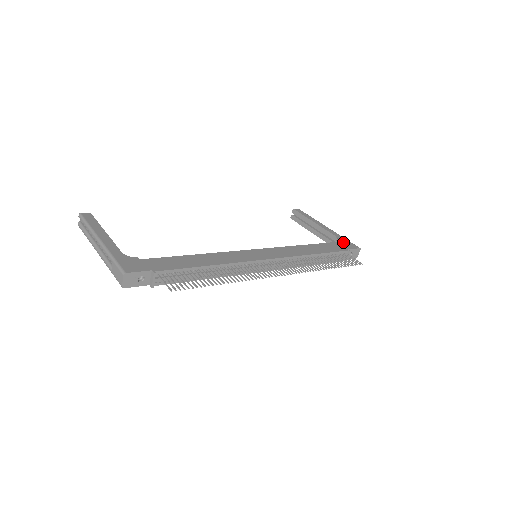
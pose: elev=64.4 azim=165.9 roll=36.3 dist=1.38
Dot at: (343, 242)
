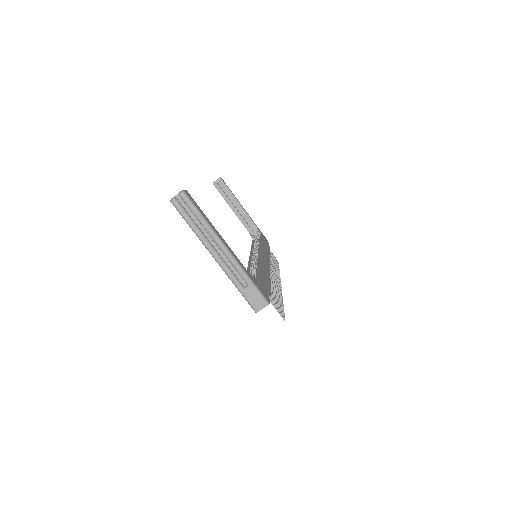
Dot at: (262, 234)
